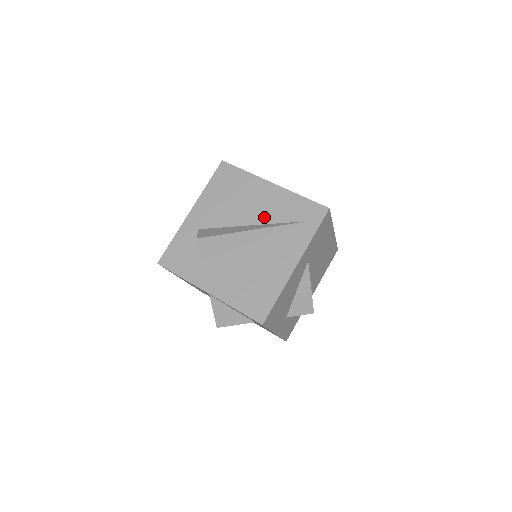
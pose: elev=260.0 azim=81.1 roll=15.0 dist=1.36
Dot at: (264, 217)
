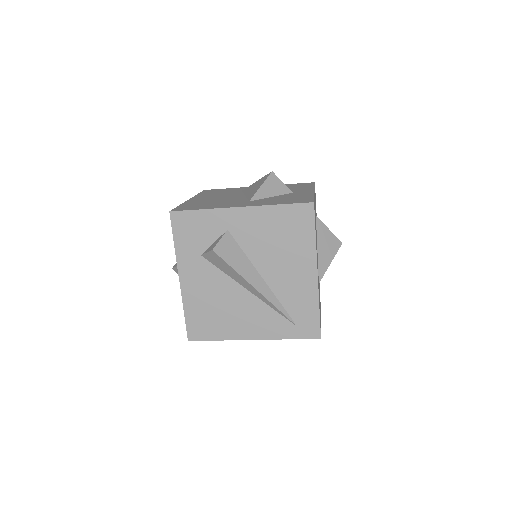
Dot at: (278, 286)
